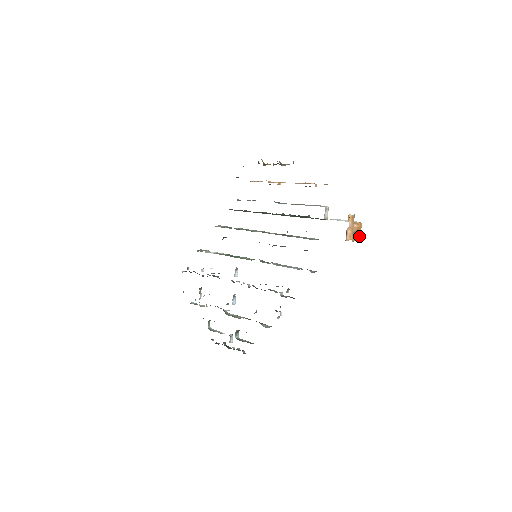
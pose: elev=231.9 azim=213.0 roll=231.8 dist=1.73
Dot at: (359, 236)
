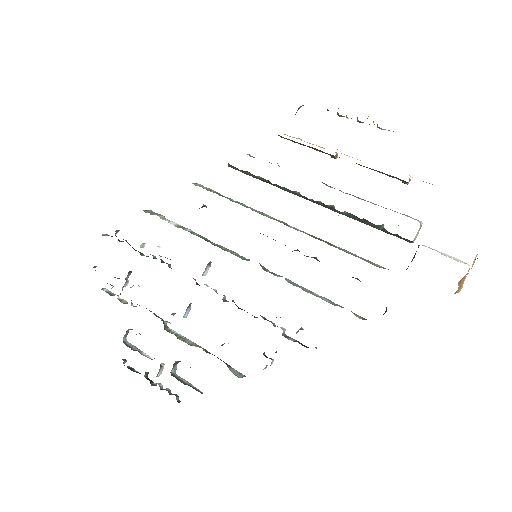
Dot at: (459, 287)
